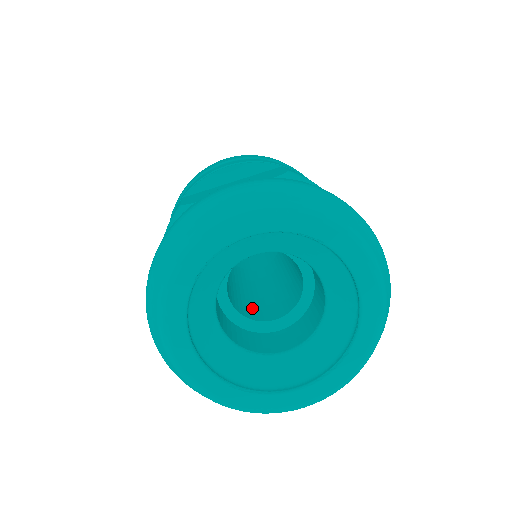
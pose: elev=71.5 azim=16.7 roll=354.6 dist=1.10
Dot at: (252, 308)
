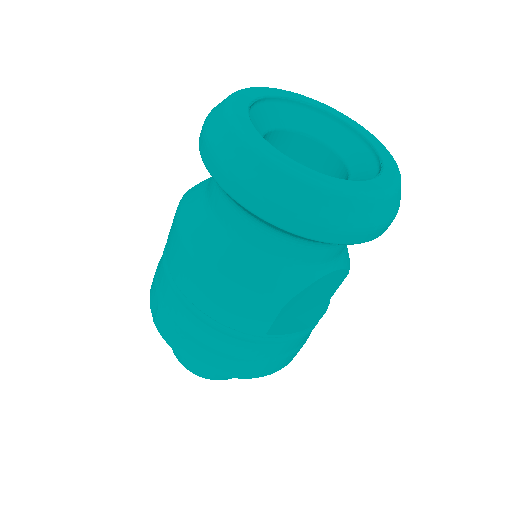
Dot at: occluded
